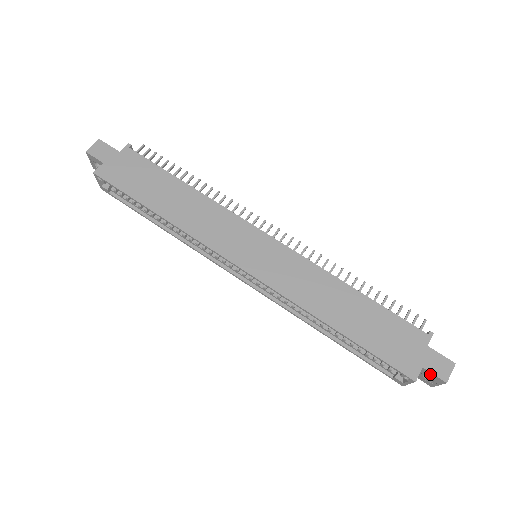
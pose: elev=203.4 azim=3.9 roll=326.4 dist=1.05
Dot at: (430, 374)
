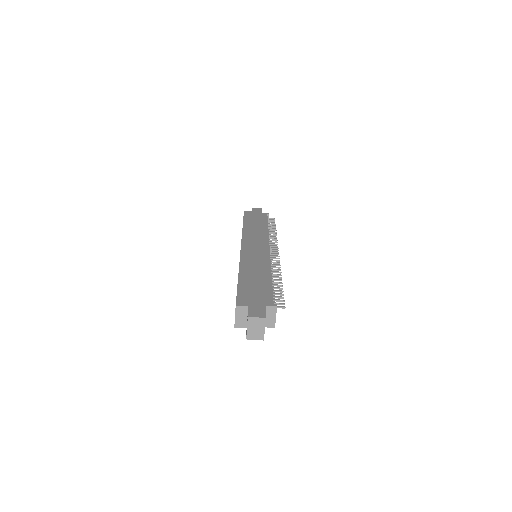
Dot at: (248, 313)
